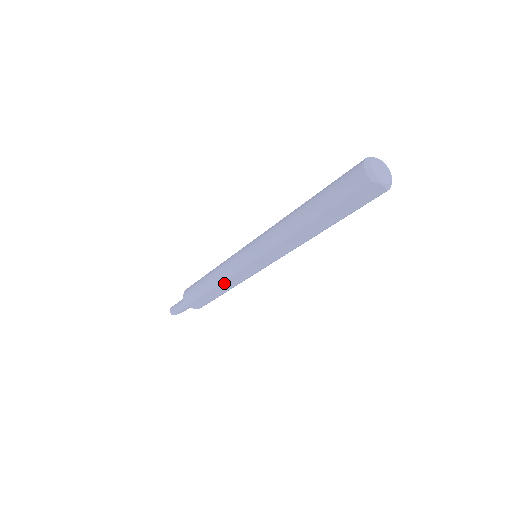
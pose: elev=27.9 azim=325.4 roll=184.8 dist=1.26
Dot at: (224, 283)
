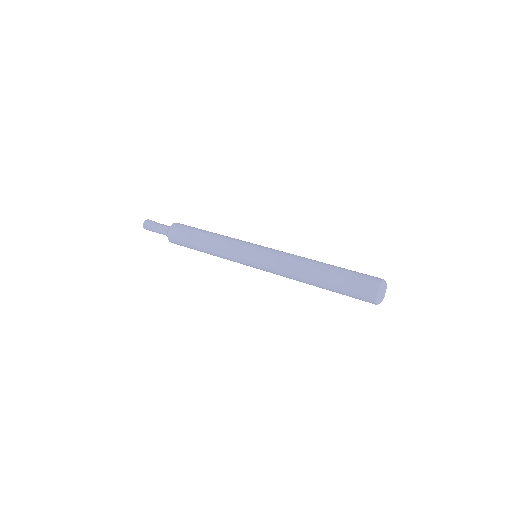
Dot at: occluded
